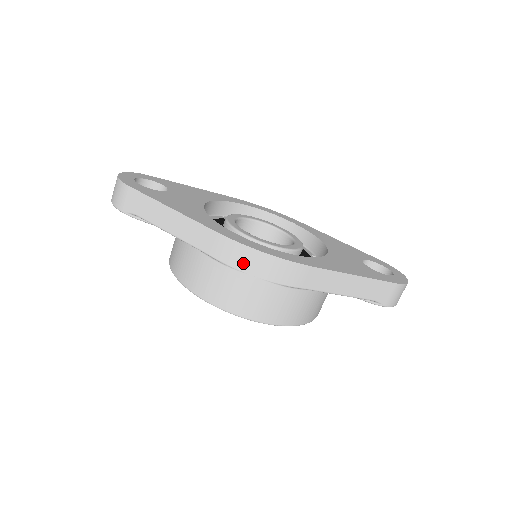
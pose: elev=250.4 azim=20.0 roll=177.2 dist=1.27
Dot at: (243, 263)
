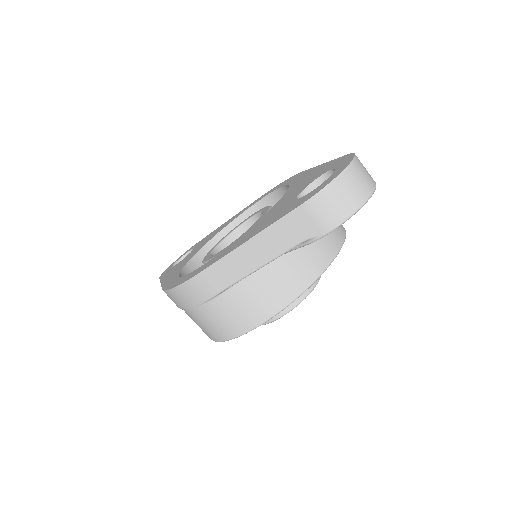
Dot at: (179, 303)
